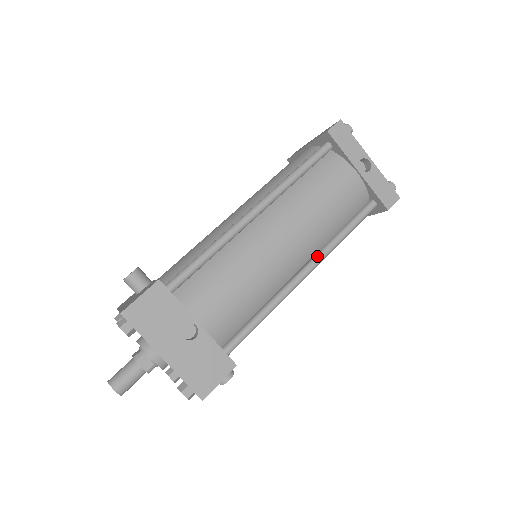
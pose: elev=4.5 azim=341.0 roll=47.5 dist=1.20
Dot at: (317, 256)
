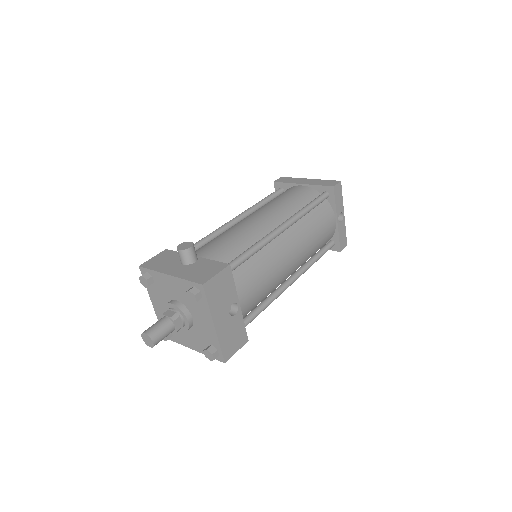
Dot at: (301, 271)
